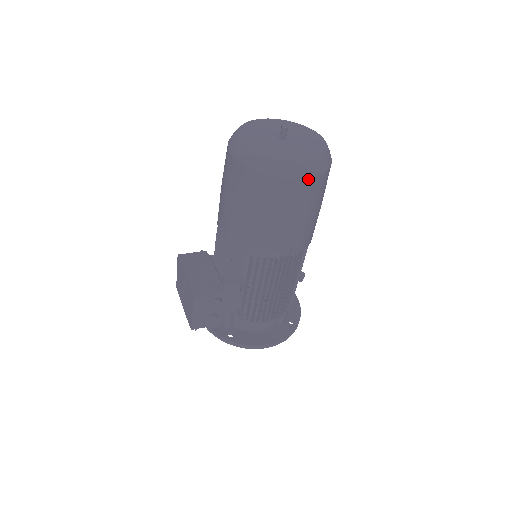
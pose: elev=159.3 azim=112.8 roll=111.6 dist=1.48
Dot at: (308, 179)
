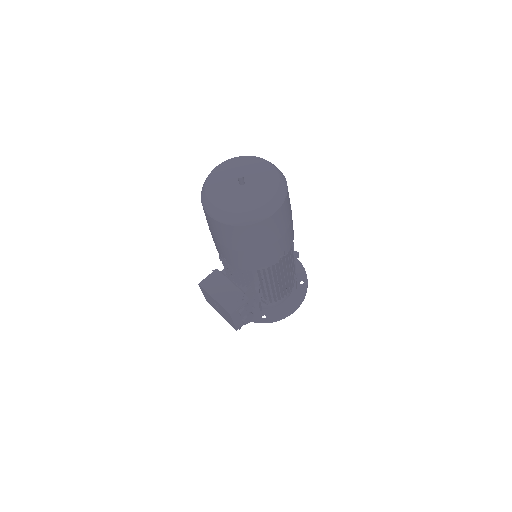
Dot at: (278, 211)
